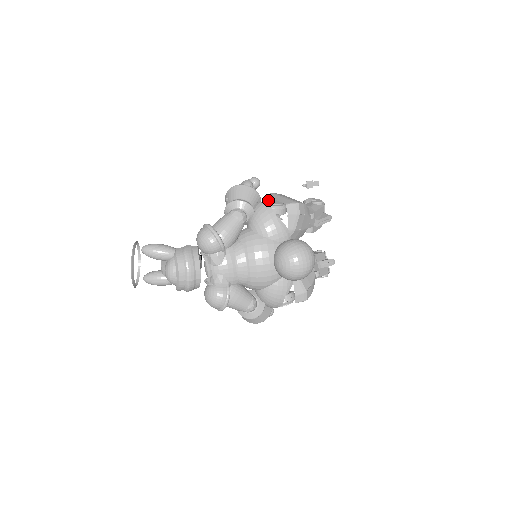
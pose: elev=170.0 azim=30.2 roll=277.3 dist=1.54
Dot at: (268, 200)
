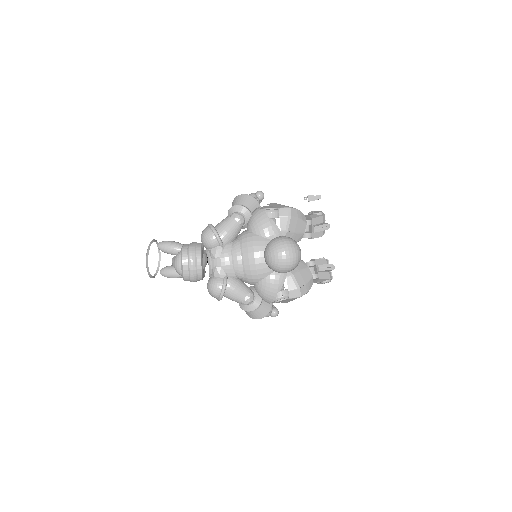
Dot at: (265, 206)
